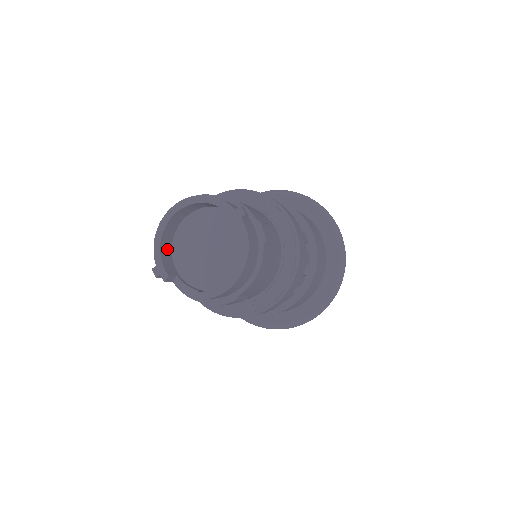
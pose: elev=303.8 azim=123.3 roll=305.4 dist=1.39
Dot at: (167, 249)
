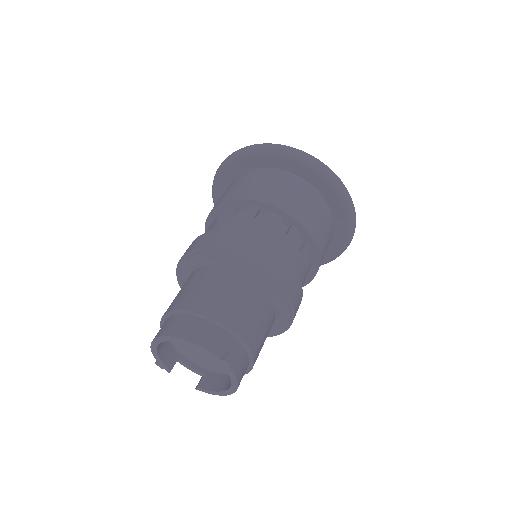
Dot at: (164, 345)
